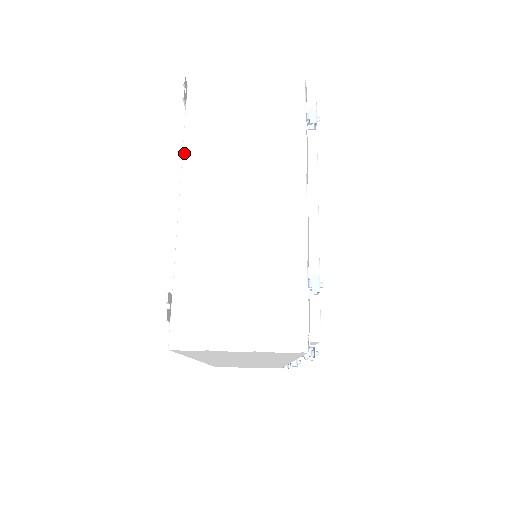
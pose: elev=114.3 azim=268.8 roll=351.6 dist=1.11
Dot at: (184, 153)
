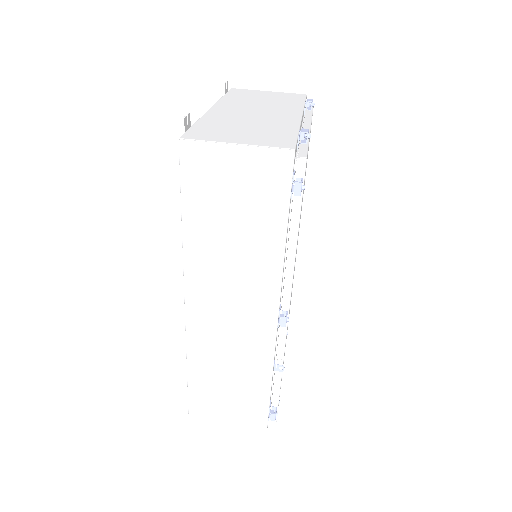
Dot at: (218, 101)
